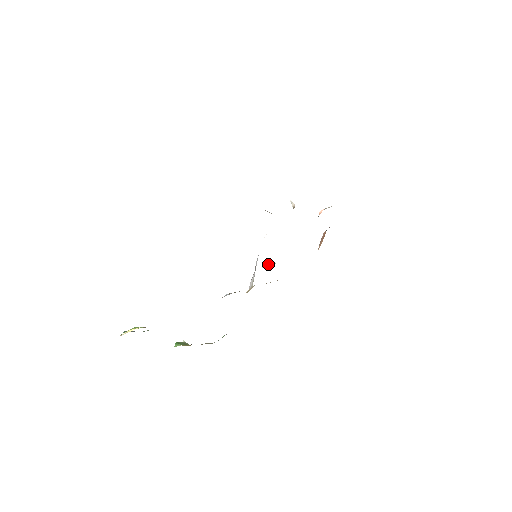
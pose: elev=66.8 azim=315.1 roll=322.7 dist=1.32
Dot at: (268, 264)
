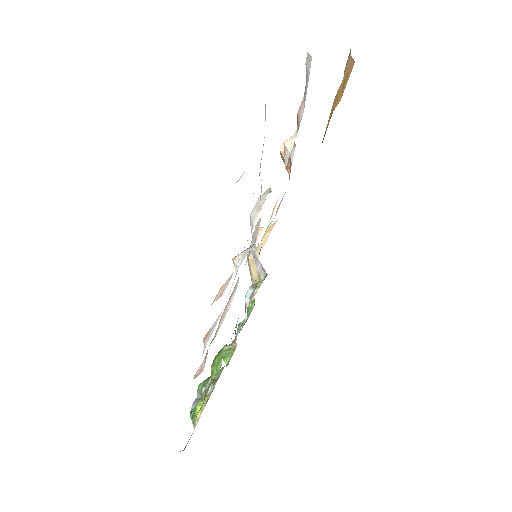
Dot at: (258, 237)
